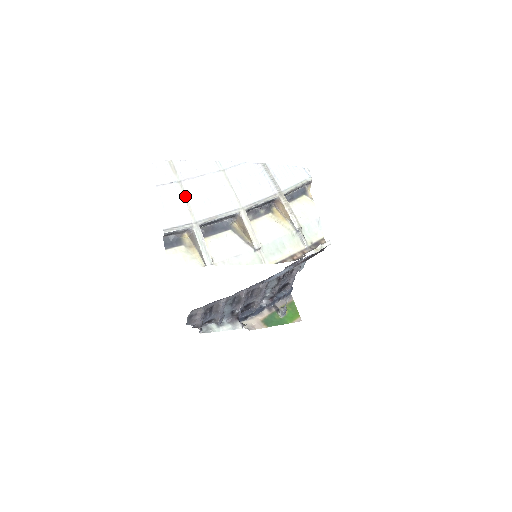
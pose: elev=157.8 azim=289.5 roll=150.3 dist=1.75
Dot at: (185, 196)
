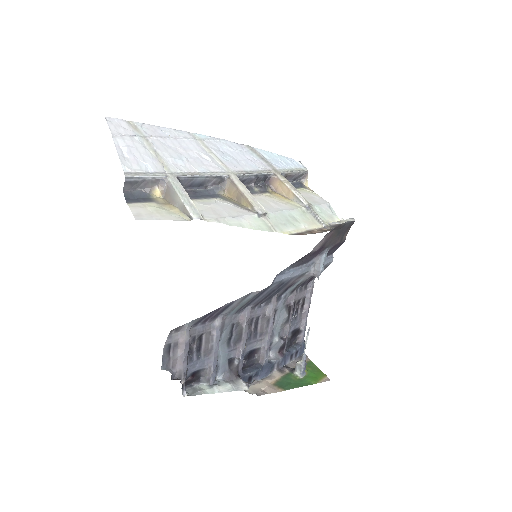
Dot at: (153, 149)
